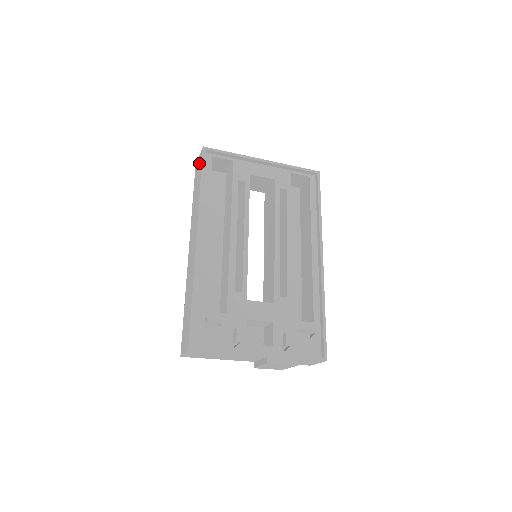
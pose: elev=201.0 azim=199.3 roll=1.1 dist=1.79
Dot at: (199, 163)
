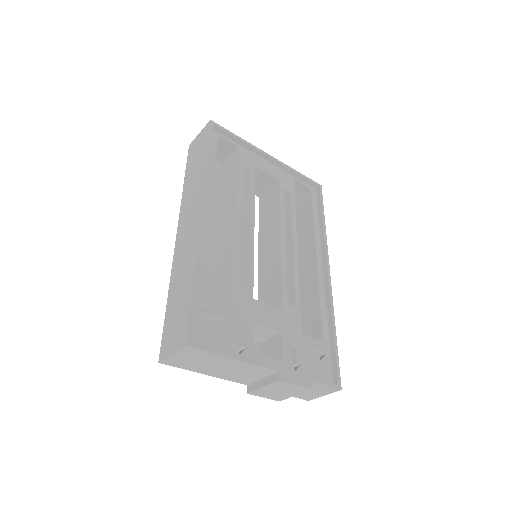
Dot at: (201, 138)
